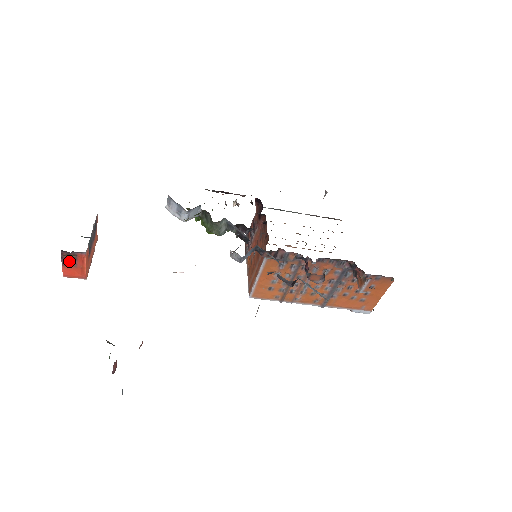
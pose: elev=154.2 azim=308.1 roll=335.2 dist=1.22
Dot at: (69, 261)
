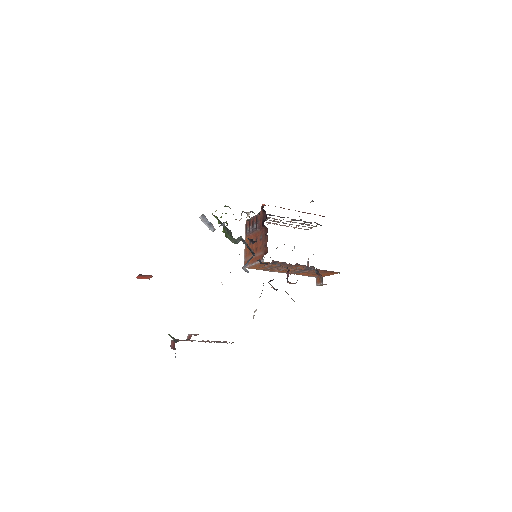
Dot at: (142, 275)
